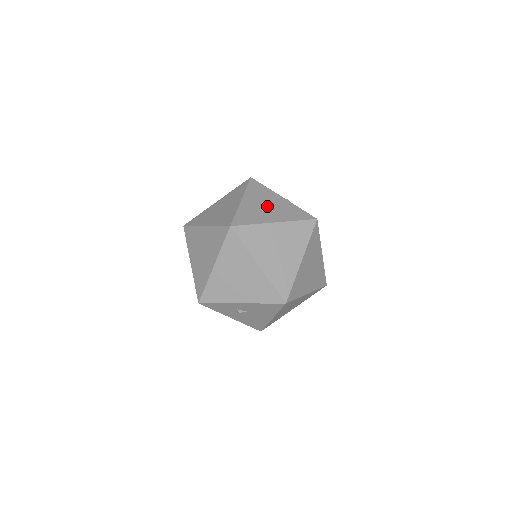
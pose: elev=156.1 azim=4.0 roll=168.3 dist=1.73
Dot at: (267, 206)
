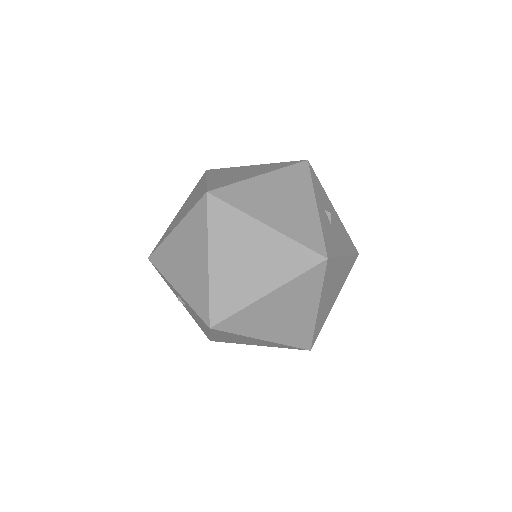
Dot at: (282, 201)
